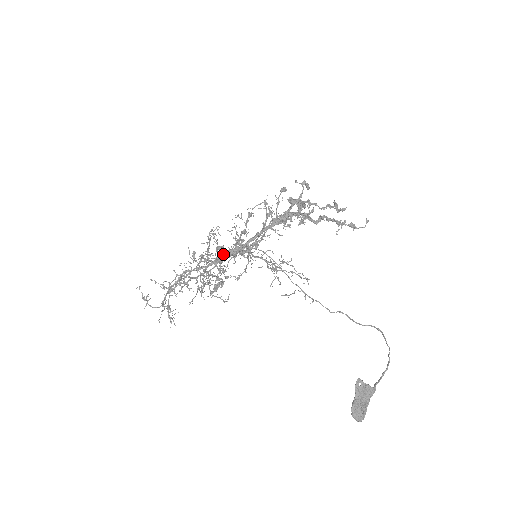
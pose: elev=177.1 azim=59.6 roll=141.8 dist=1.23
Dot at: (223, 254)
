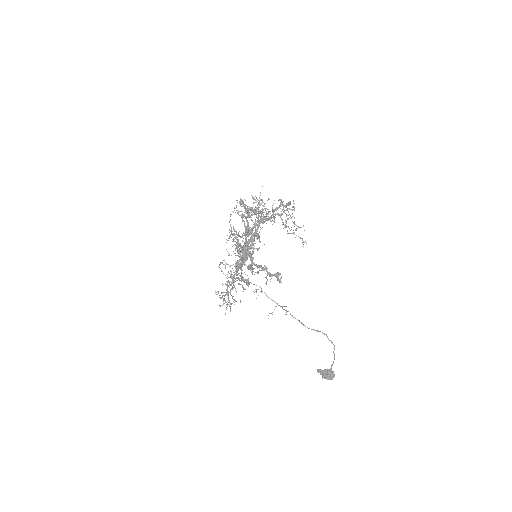
Dot at: (234, 274)
